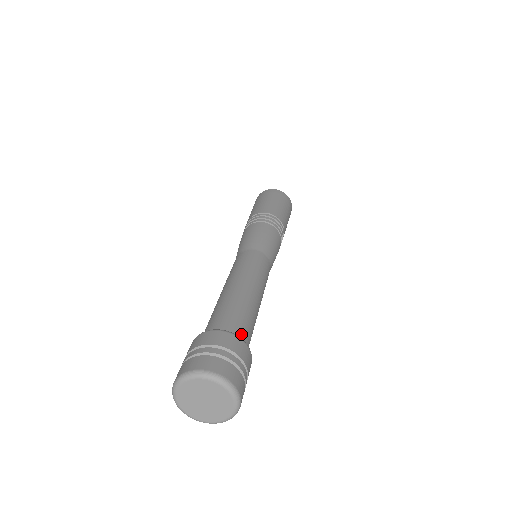
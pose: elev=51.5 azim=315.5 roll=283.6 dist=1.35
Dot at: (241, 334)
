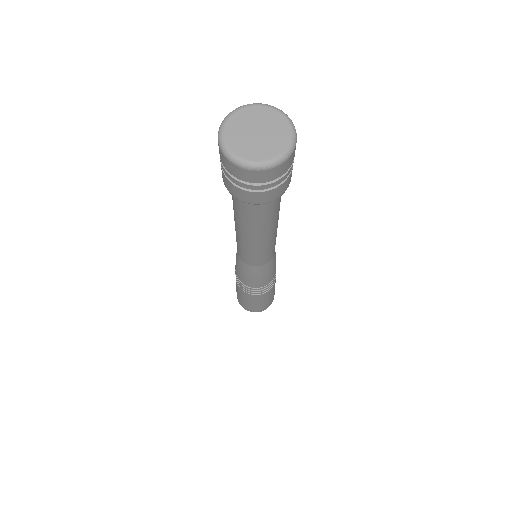
Dot at: occluded
